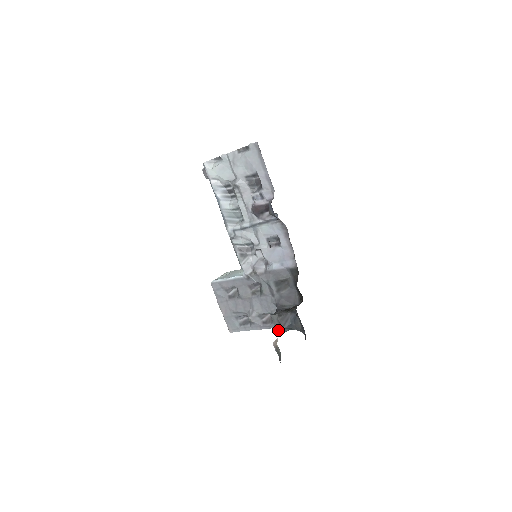
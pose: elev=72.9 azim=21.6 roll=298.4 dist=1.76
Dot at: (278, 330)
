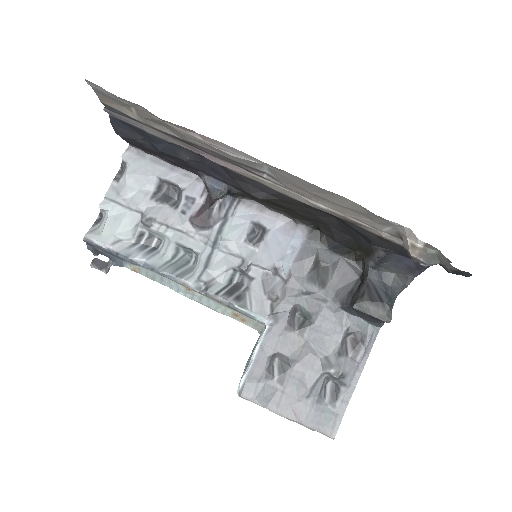
Dot at: (383, 316)
